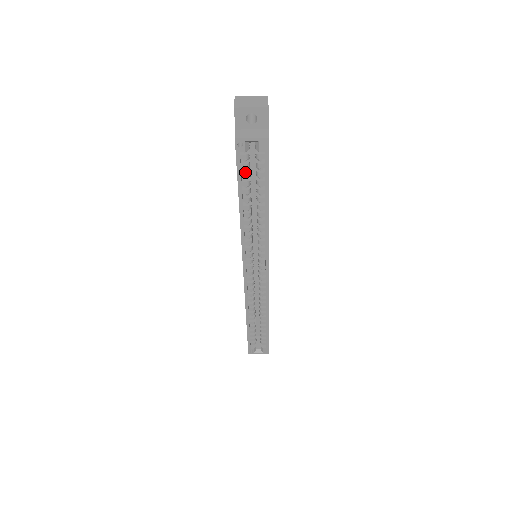
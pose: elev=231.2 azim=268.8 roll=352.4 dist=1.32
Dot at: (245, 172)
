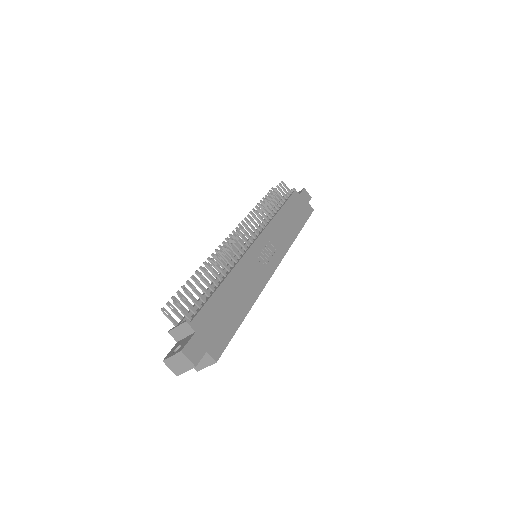
Dot at: occluded
